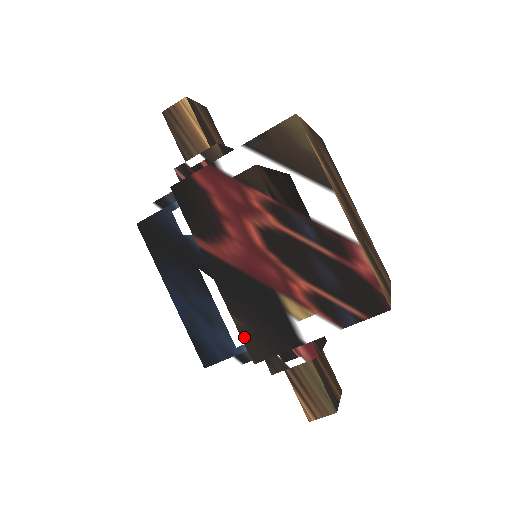
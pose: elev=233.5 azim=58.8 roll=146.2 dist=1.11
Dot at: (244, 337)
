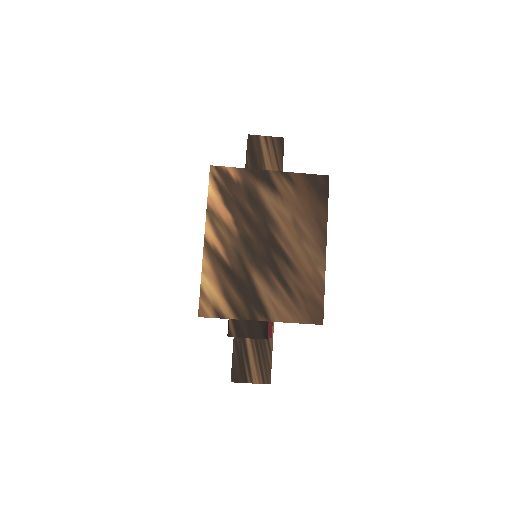
Dot at: occluded
